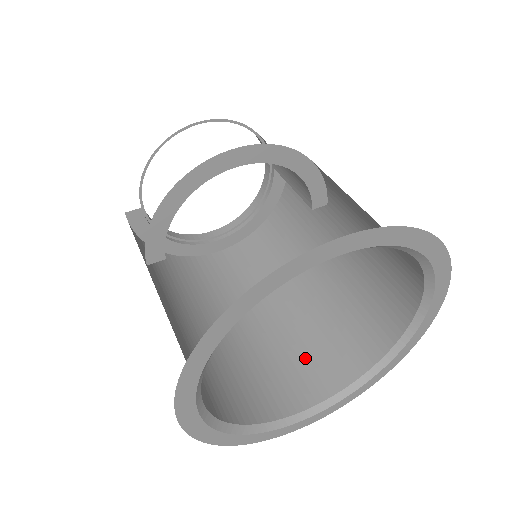
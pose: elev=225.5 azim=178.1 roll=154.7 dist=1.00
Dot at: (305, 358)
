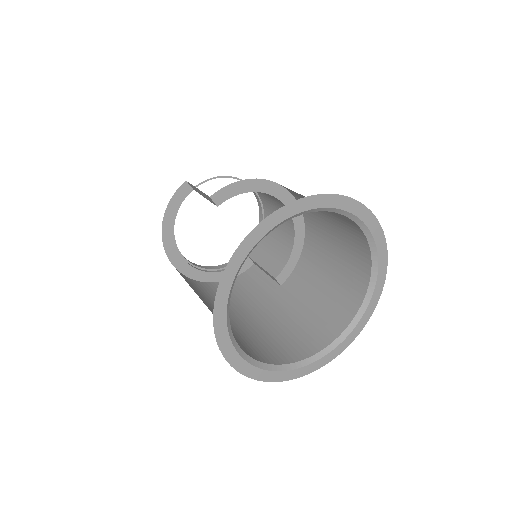
Dot at: (236, 337)
